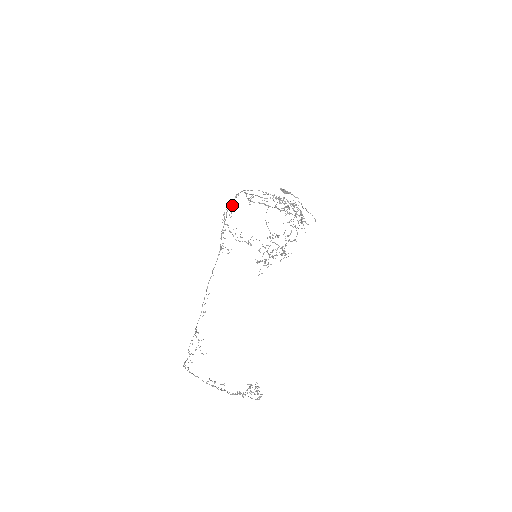
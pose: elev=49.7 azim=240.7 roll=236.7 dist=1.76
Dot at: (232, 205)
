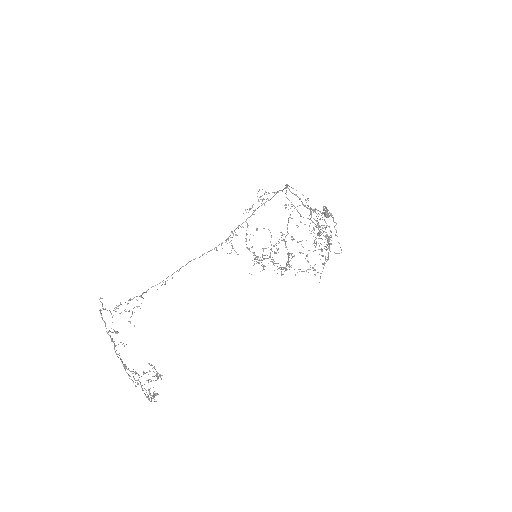
Dot at: occluded
